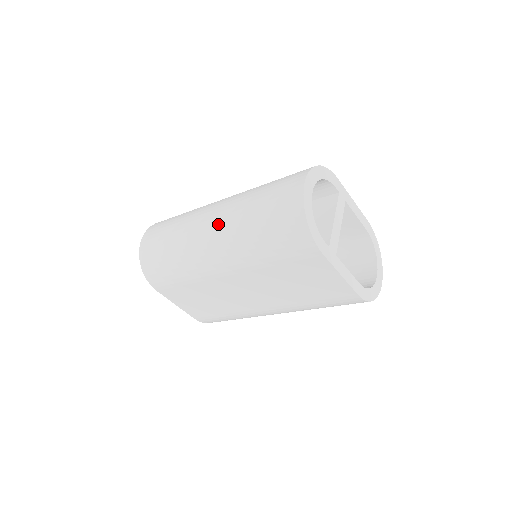
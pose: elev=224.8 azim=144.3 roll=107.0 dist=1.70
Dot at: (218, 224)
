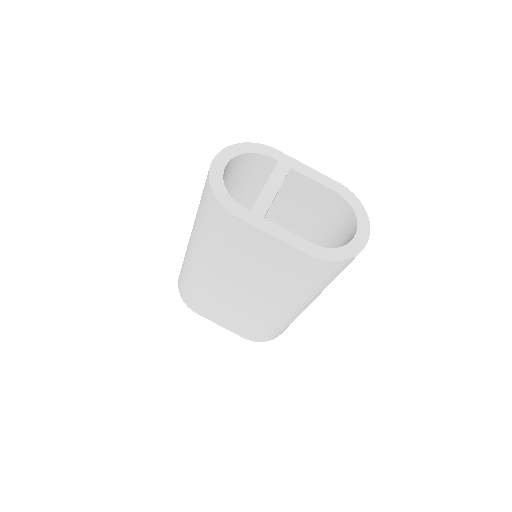
Dot at: (192, 230)
